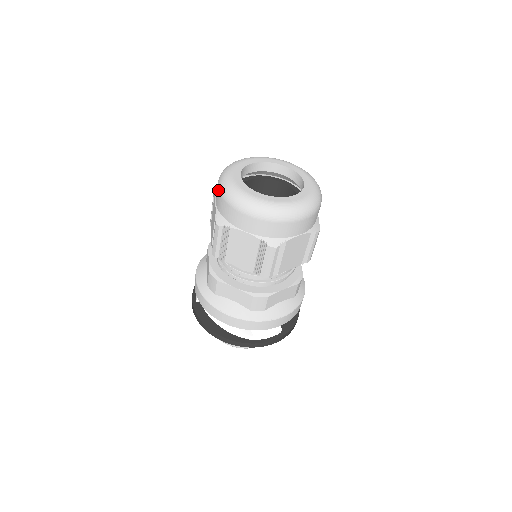
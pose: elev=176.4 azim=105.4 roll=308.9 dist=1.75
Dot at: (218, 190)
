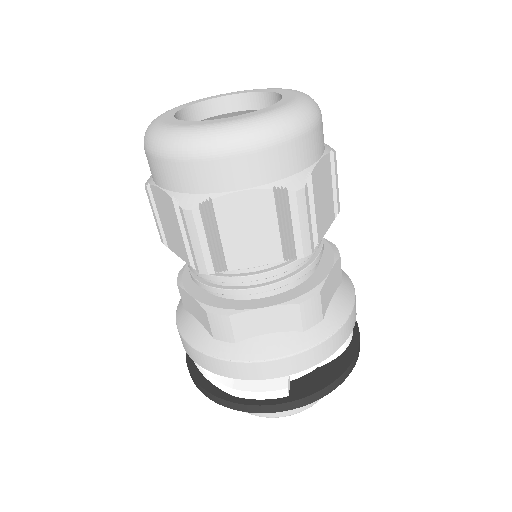
Dot at: occluded
